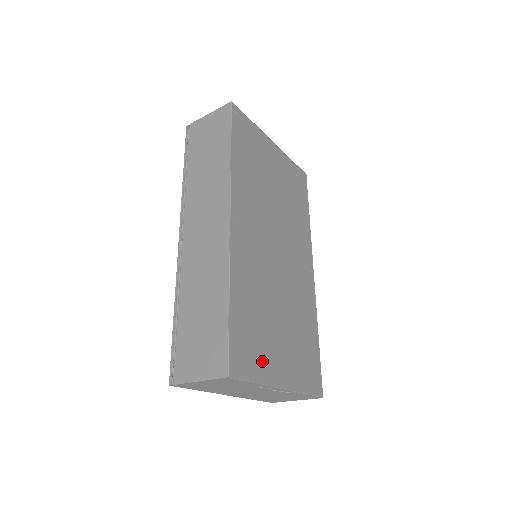
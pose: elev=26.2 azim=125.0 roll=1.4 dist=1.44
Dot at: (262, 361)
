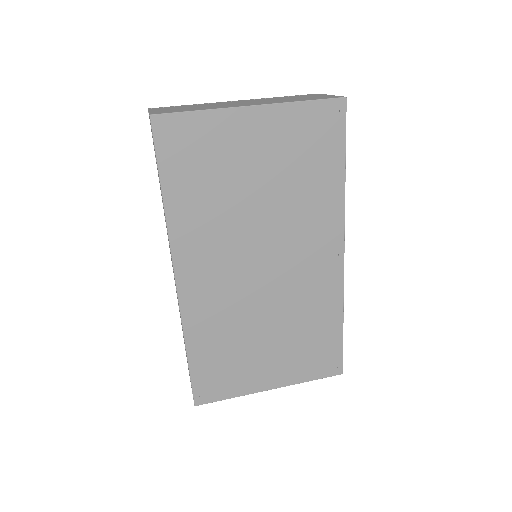
Dot at: (239, 381)
